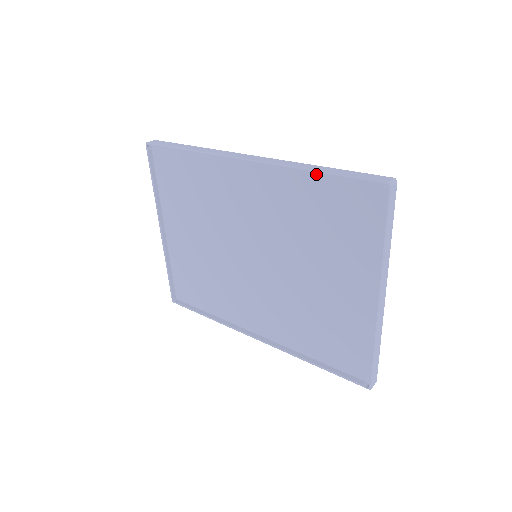
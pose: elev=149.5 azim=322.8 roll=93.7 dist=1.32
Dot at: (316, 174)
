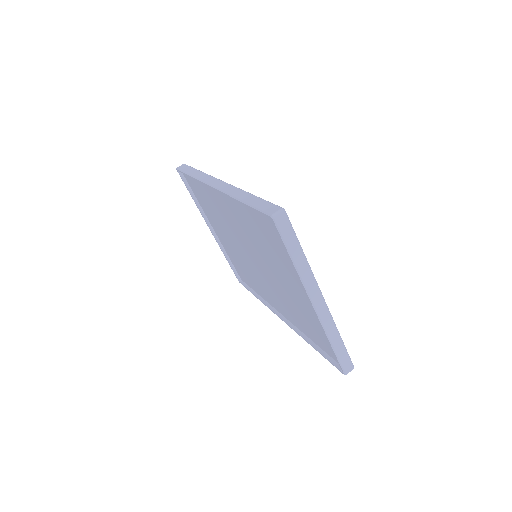
Dot at: (241, 203)
